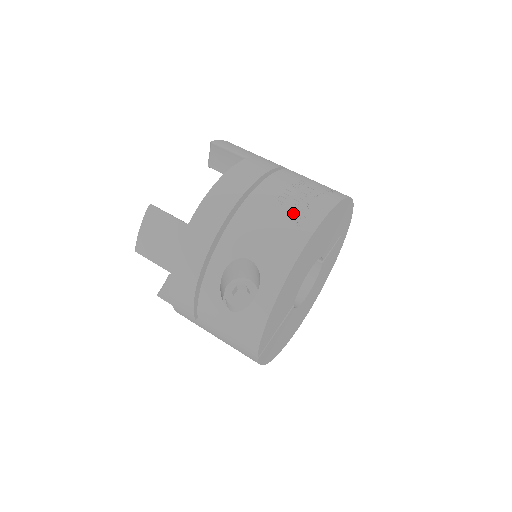
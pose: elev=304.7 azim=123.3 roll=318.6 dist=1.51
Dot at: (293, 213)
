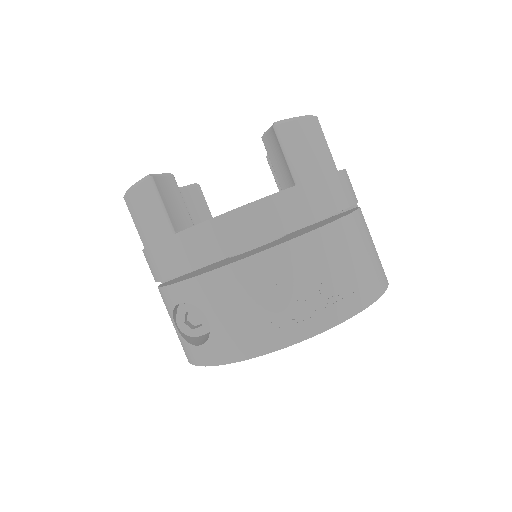
Dot at: (280, 312)
